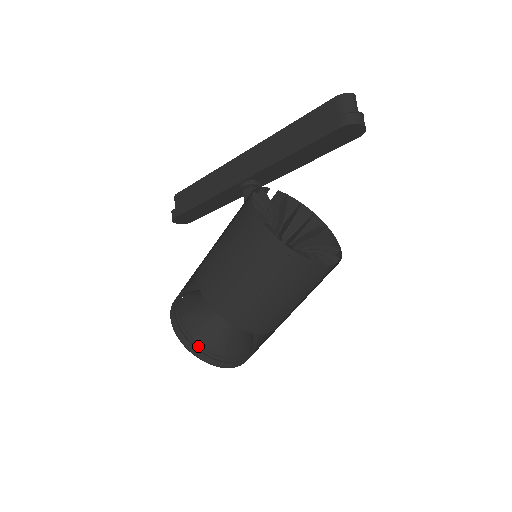
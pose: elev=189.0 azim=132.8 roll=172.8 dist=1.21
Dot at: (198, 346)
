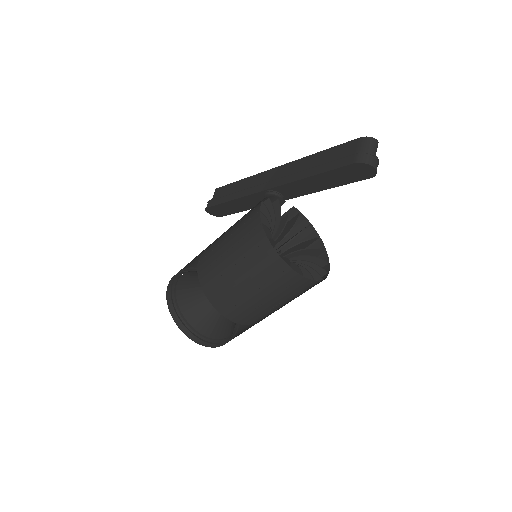
Dot at: (180, 315)
